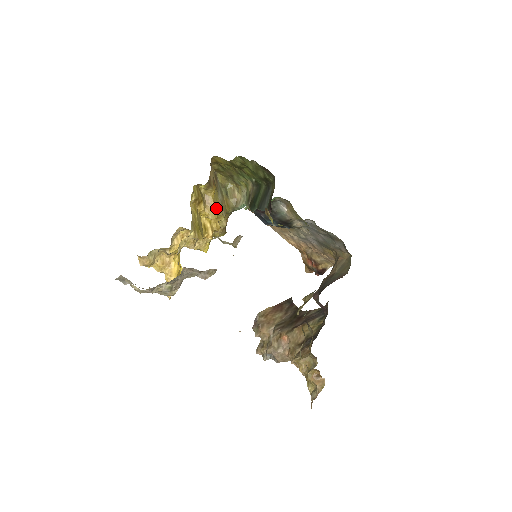
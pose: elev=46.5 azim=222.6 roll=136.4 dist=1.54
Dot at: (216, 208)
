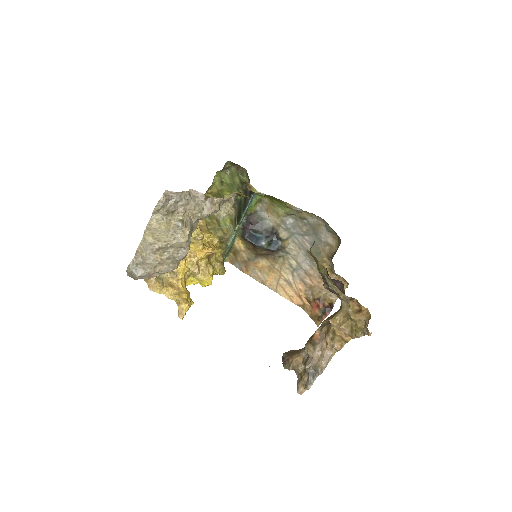
Dot at: occluded
